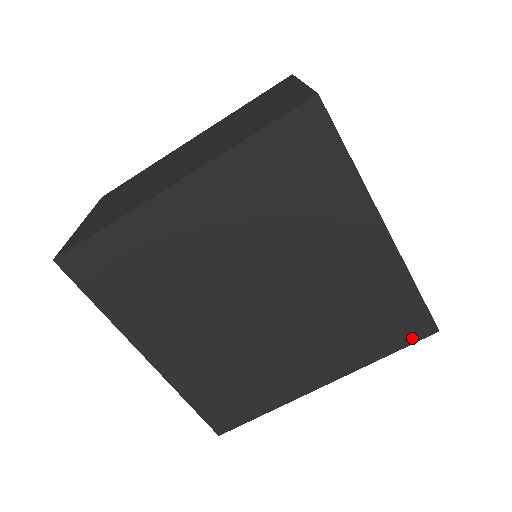
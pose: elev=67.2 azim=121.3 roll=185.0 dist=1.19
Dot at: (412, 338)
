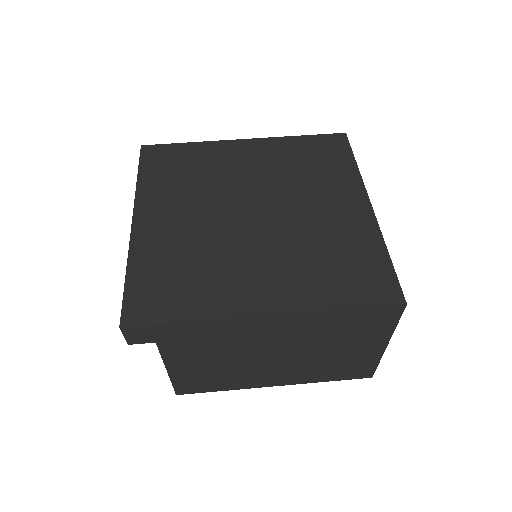
Dot at: (377, 300)
